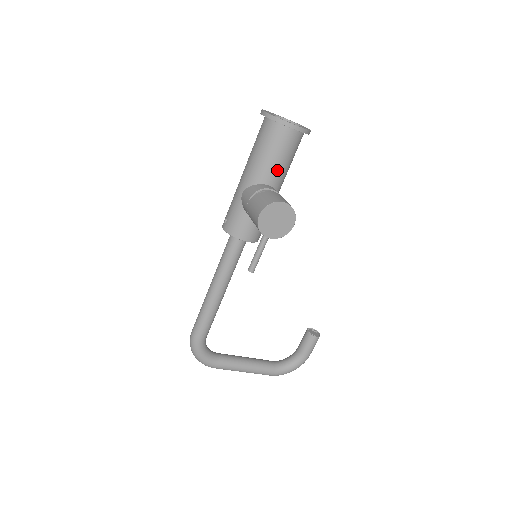
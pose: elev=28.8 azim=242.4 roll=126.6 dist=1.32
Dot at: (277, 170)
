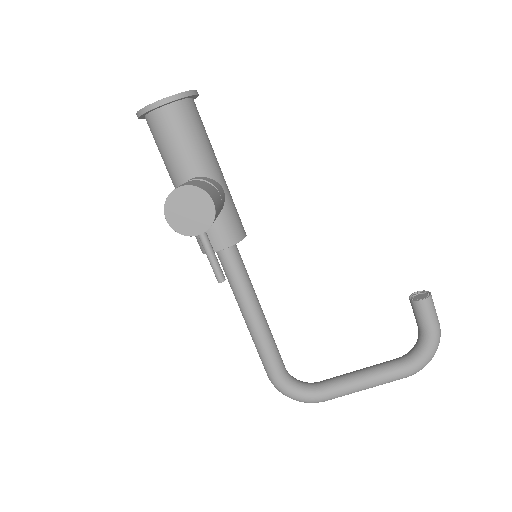
Dot at: (187, 157)
